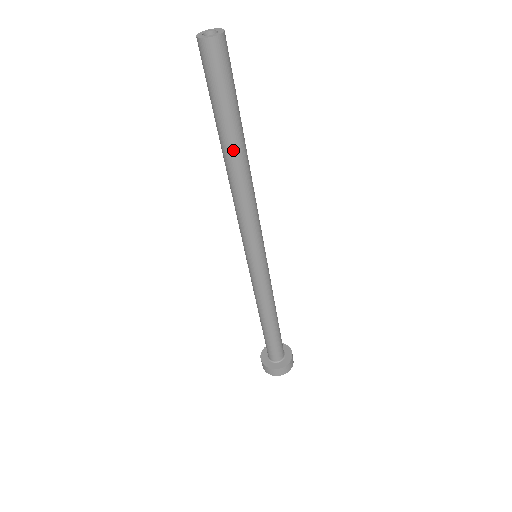
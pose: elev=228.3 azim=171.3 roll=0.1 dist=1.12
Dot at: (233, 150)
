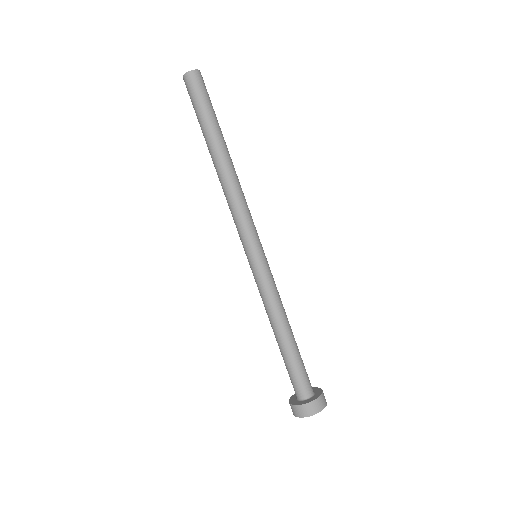
Dot at: (224, 146)
